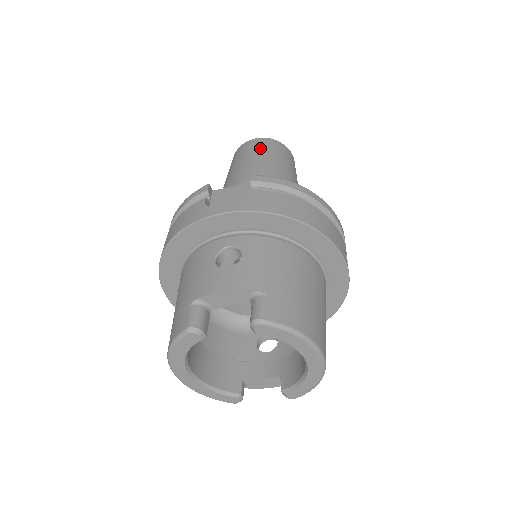
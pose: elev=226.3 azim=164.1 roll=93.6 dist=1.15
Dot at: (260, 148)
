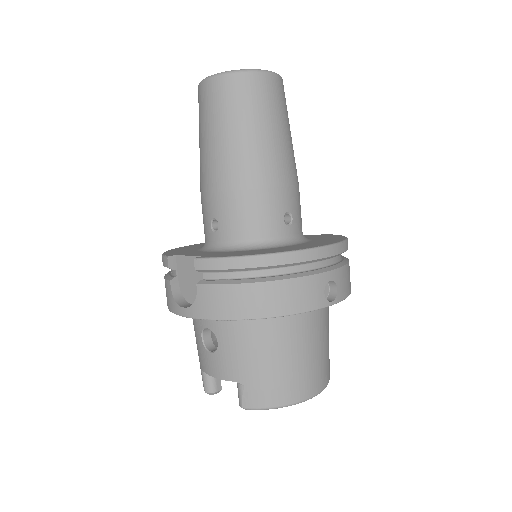
Dot at: (214, 110)
